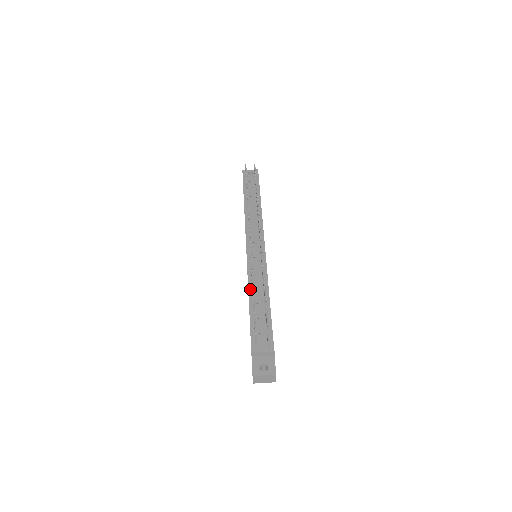
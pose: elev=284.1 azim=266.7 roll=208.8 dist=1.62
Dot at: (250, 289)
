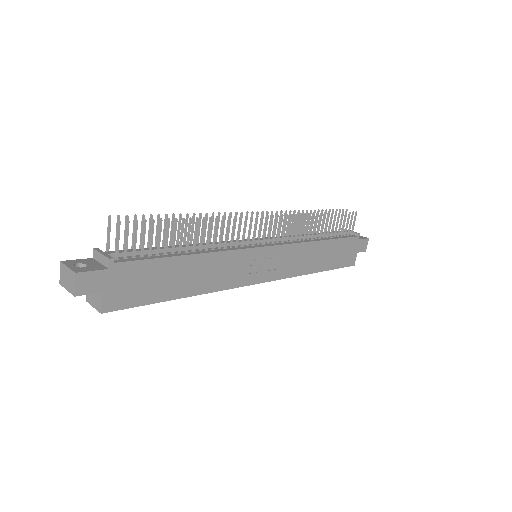
Dot at: occluded
